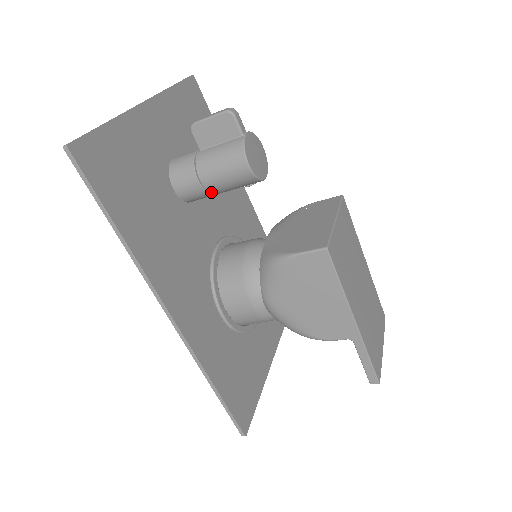
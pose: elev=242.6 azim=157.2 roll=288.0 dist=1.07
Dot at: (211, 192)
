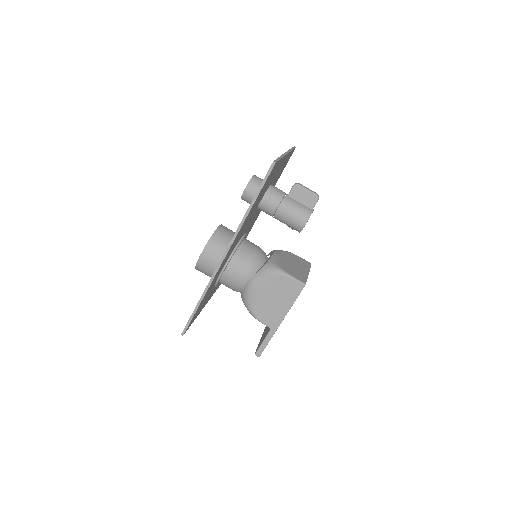
Dot at: (275, 216)
